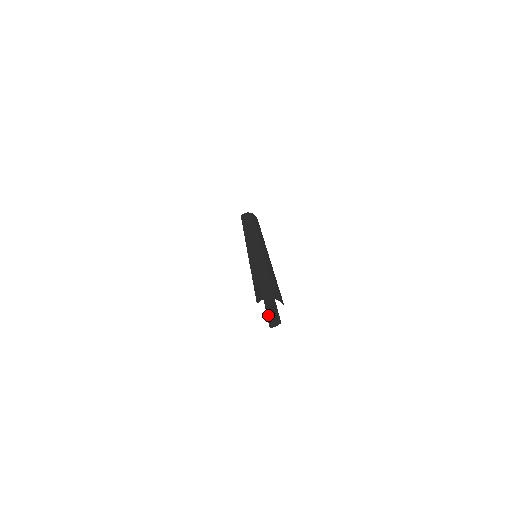
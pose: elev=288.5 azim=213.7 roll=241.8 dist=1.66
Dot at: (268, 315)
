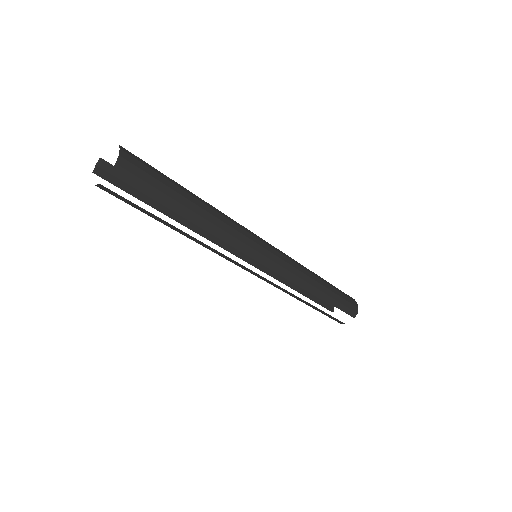
Dot at: occluded
